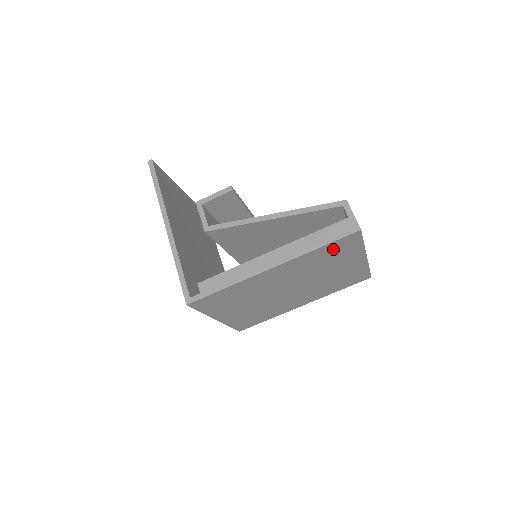
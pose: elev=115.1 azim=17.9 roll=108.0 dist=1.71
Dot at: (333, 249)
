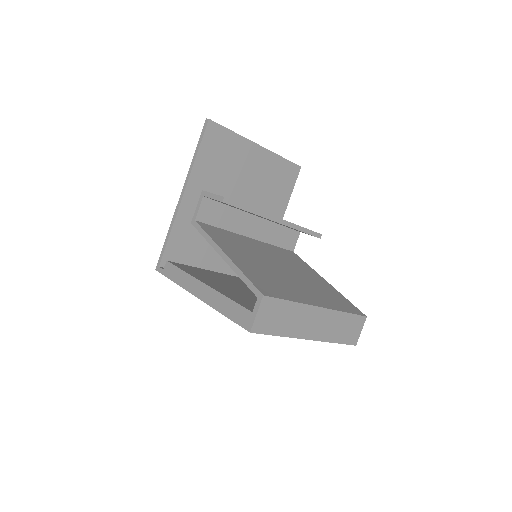
Dot at: occluded
